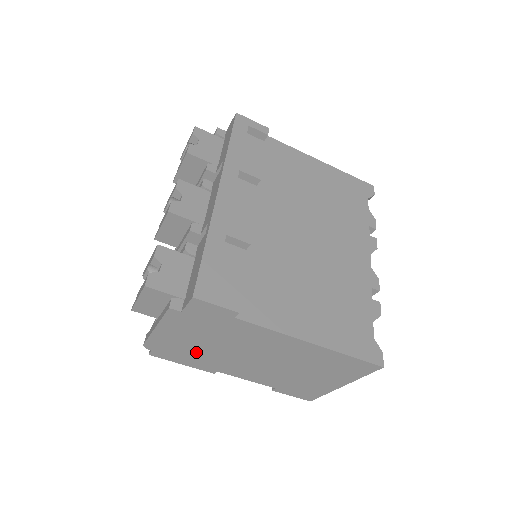
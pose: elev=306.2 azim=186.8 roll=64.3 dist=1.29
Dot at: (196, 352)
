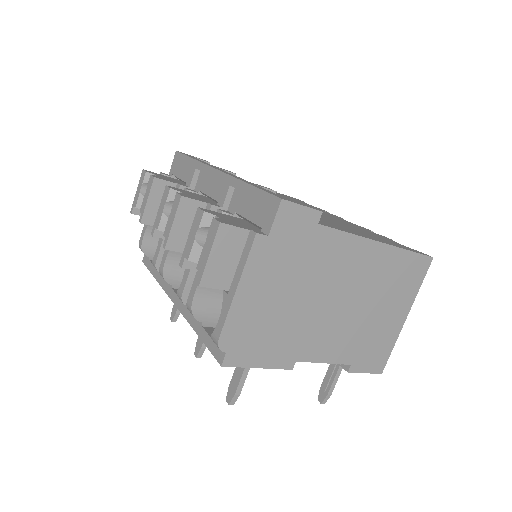
Dot at: (276, 325)
